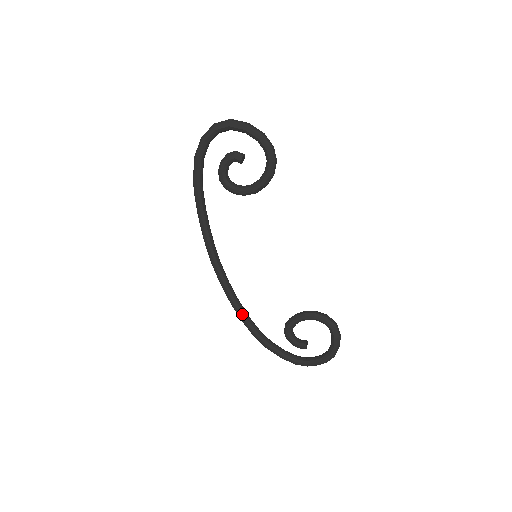
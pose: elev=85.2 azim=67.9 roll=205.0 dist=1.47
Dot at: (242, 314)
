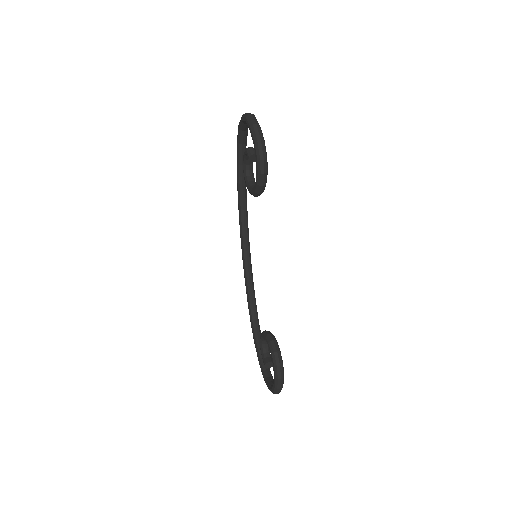
Dot at: (248, 300)
